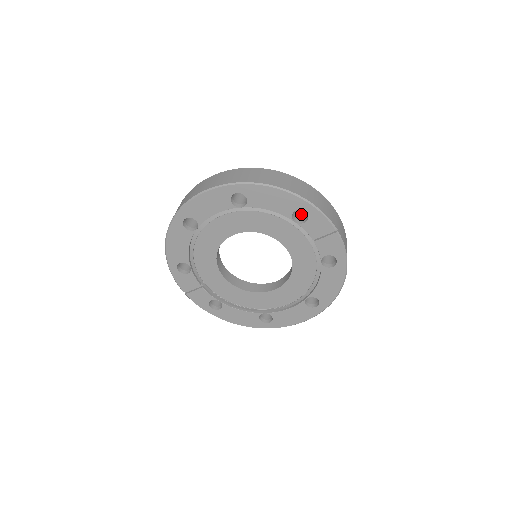
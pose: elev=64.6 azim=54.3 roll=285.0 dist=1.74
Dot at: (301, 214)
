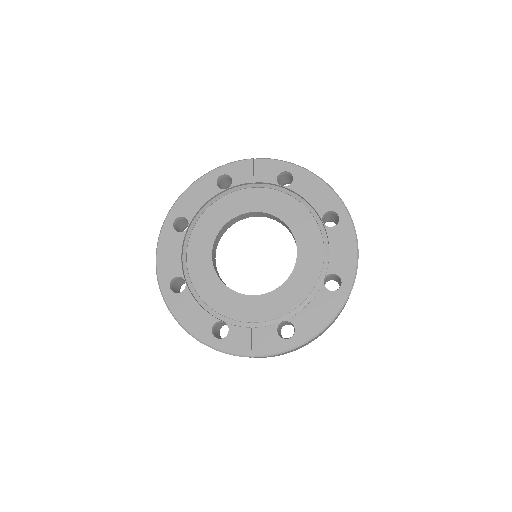
Dot at: occluded
